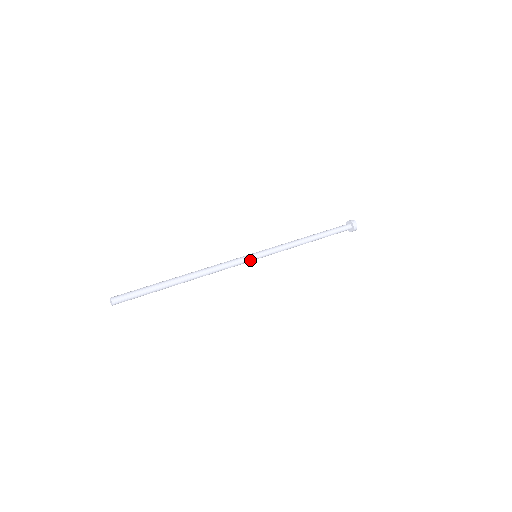
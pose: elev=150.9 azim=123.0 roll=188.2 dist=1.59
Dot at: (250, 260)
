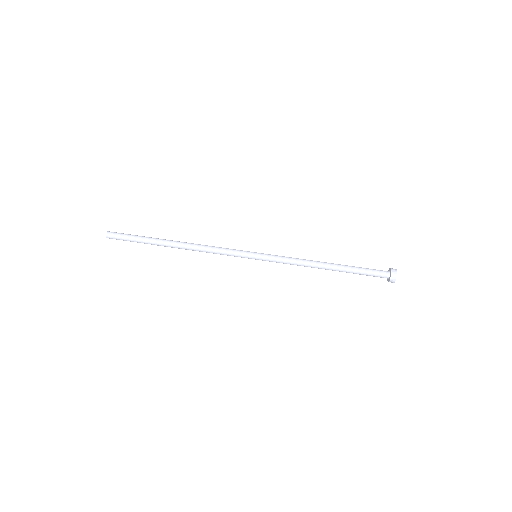
Dot at: occluded
